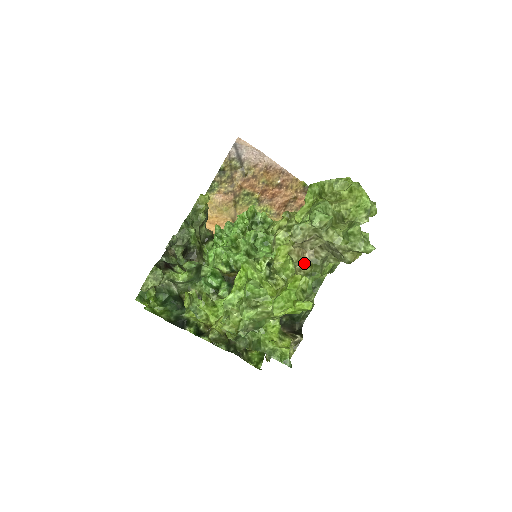
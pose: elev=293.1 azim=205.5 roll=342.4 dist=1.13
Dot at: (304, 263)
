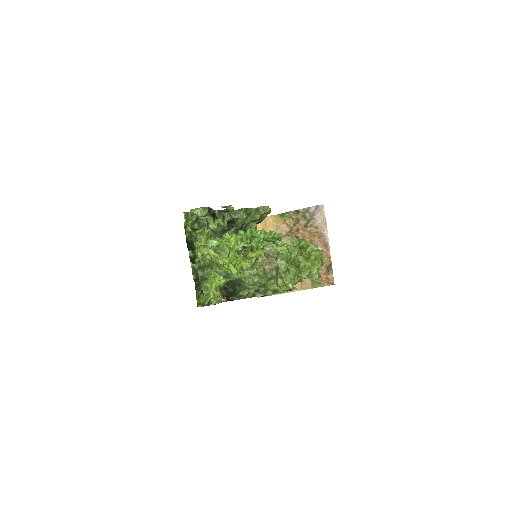
Dot at: (262, 268)
